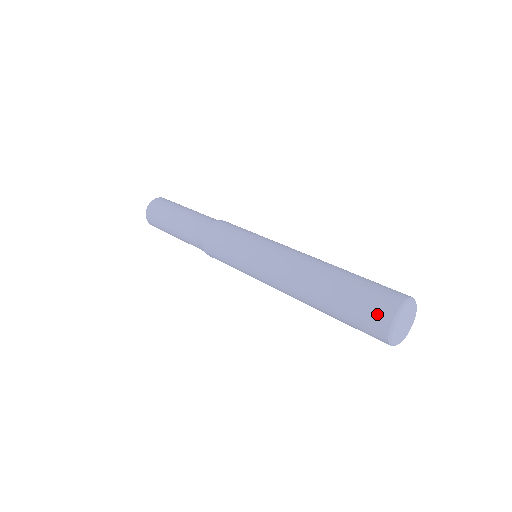
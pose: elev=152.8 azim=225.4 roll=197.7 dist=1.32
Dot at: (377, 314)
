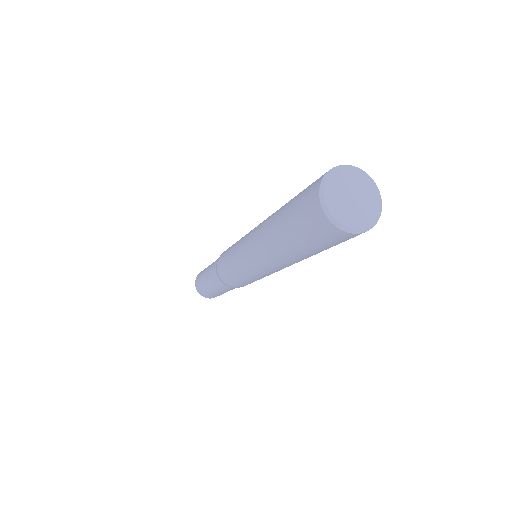
Dot at: (309, 205)
